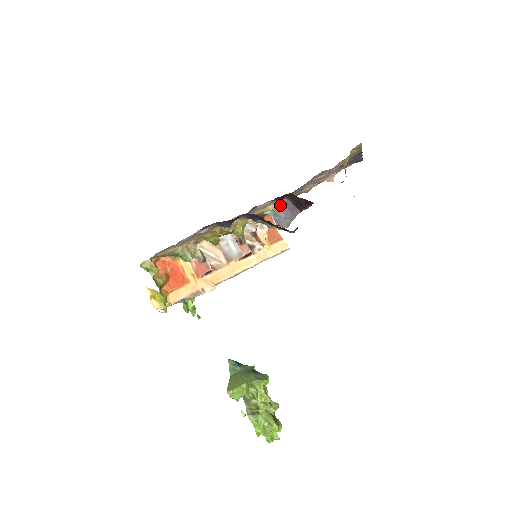
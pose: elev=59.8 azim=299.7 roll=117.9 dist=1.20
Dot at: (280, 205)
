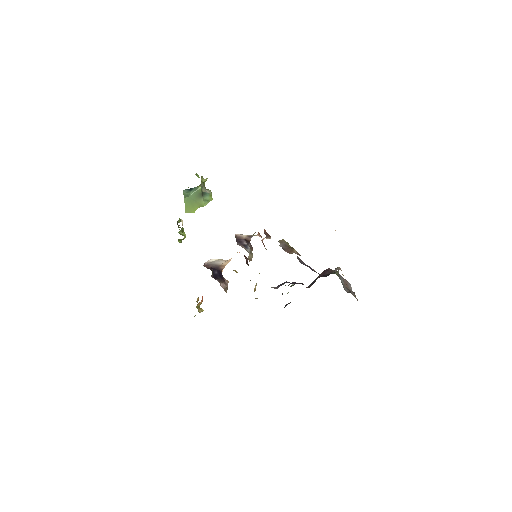
Dot at: occluded
